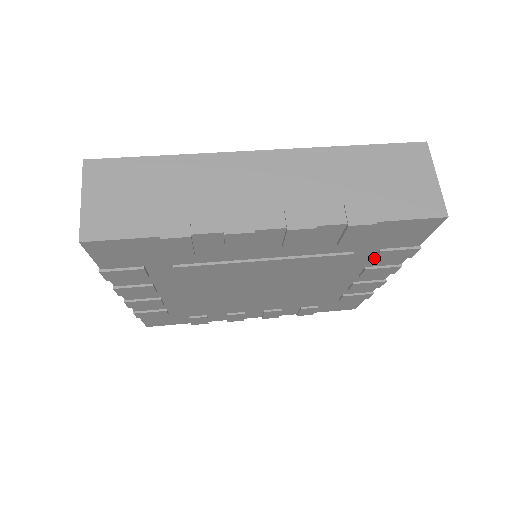
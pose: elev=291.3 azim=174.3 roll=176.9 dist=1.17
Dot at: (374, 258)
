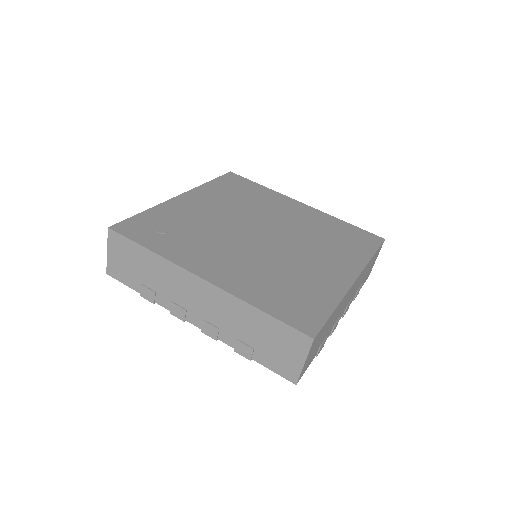
Dot at: occluded
